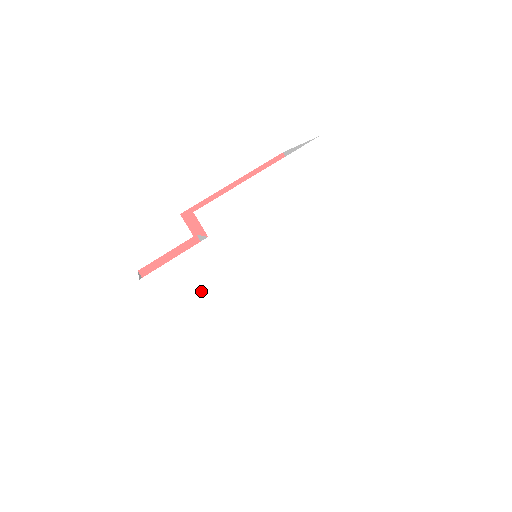
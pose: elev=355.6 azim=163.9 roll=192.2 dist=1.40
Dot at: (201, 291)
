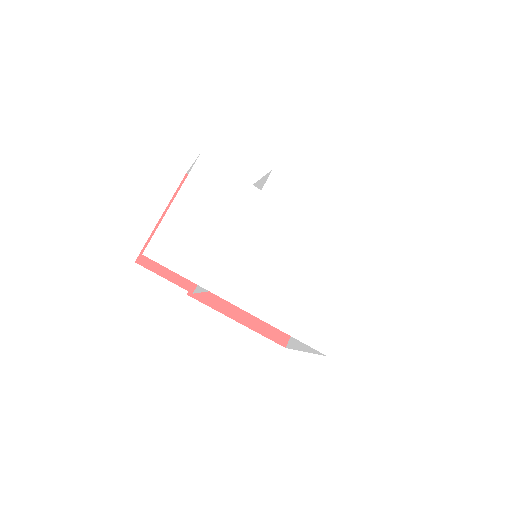
Dot at: (218, 206)
